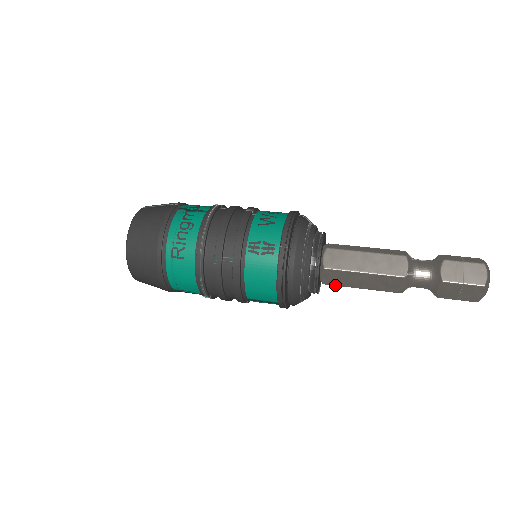
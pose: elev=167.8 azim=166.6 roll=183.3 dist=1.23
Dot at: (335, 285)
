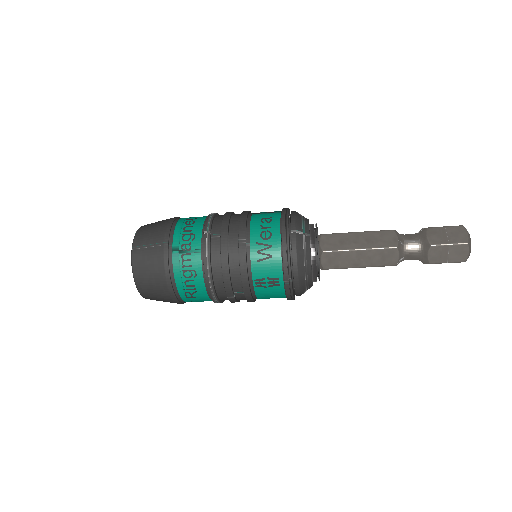
Dot at: occluded
